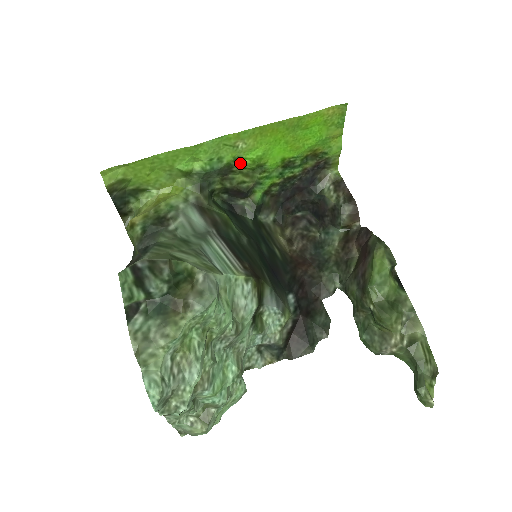
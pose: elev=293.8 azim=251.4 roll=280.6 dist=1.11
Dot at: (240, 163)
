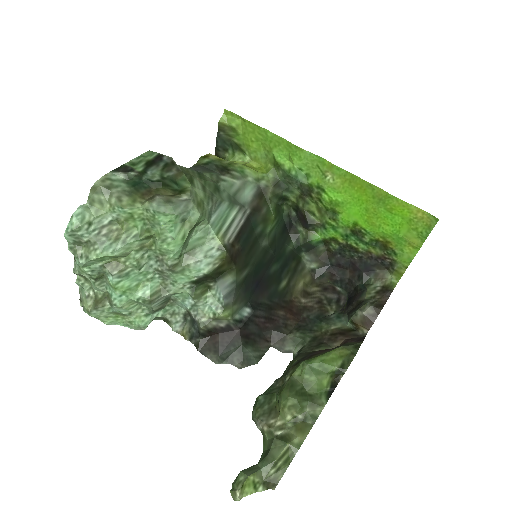
Dot at: (320, 194)
